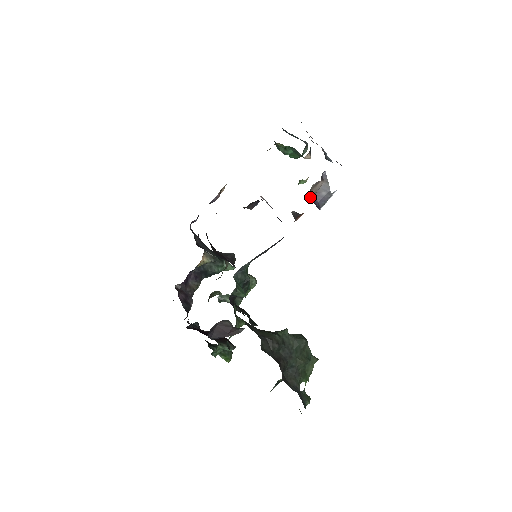
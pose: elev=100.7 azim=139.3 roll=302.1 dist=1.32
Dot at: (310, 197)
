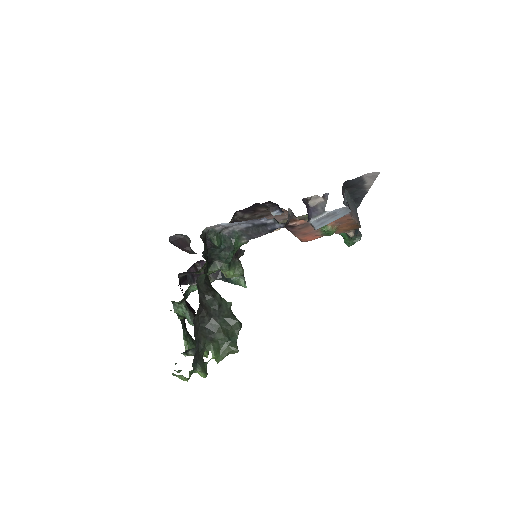
Dot at: (307, 204)
